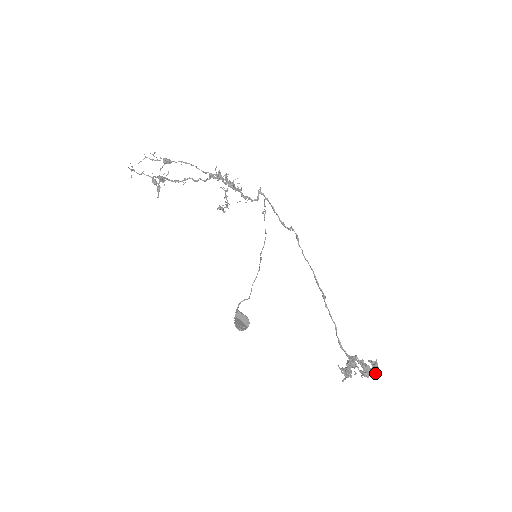
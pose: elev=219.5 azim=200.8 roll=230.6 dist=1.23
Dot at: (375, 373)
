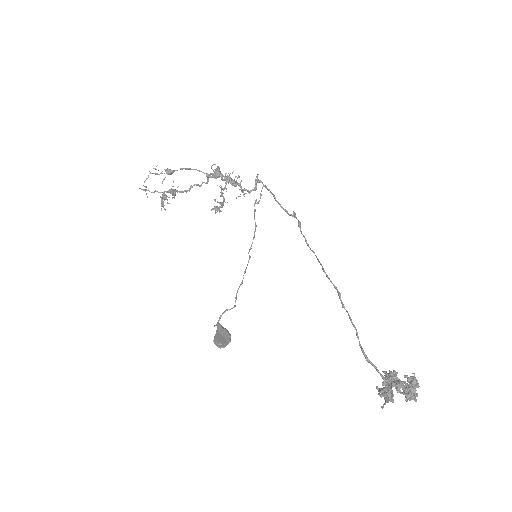
Dot at: (413, 394)
